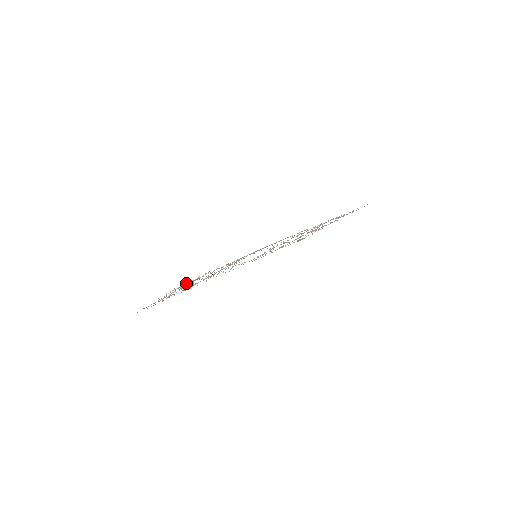
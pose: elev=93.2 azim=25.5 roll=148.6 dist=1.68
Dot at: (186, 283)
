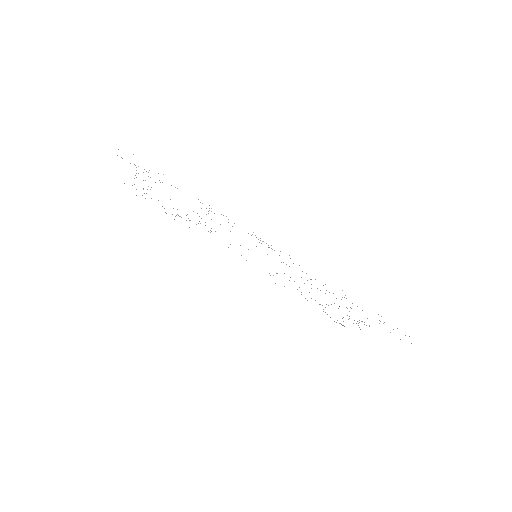
Dot at: occluded
